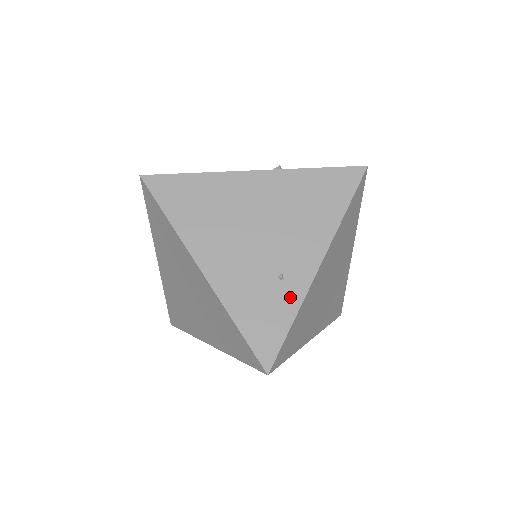
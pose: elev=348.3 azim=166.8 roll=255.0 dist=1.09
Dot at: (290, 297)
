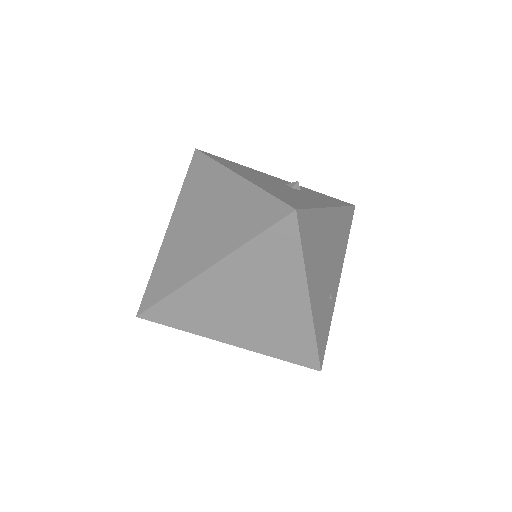
Dot at: (331, 311)
